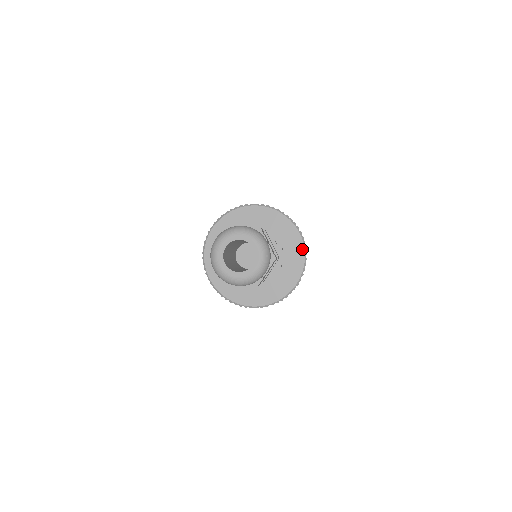
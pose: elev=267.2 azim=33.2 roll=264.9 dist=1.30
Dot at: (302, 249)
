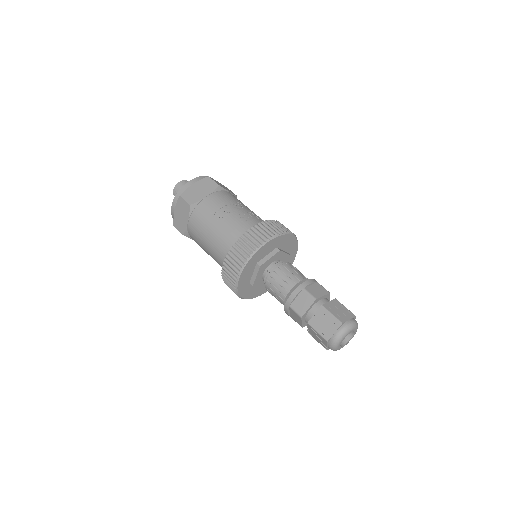
Dot at: (289, 236)
